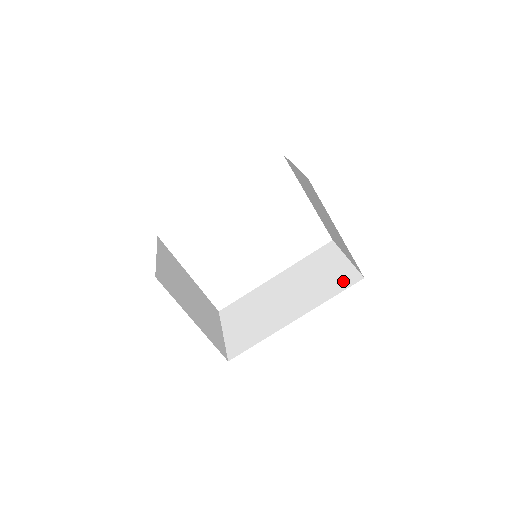
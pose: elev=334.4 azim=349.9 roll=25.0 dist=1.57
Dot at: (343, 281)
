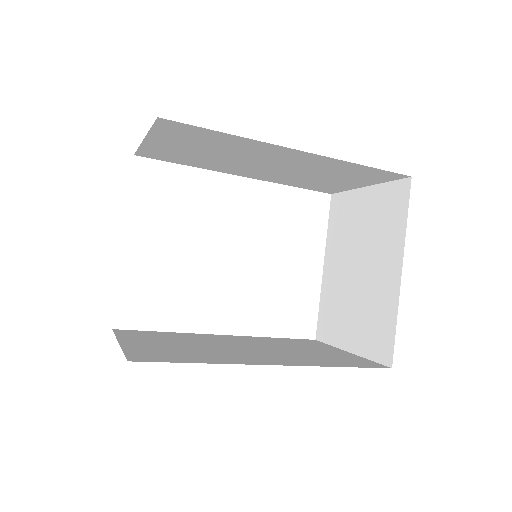
Dot at: (354, 361)
